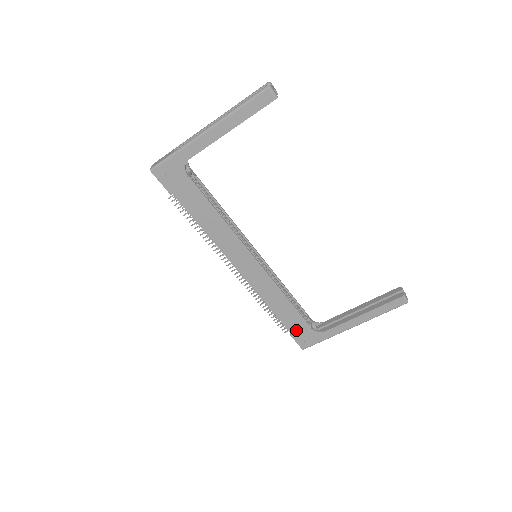
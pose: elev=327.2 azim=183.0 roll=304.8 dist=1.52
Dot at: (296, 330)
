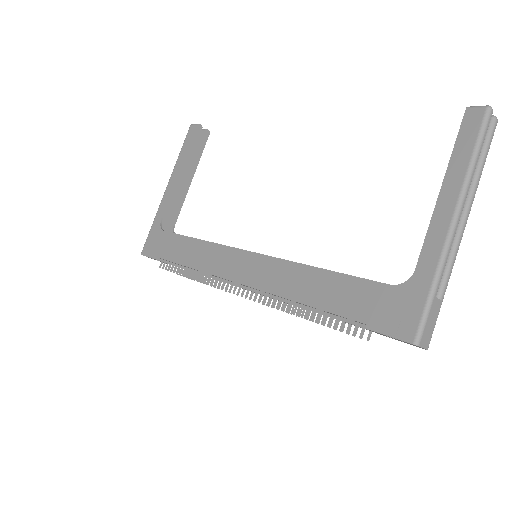
Dot at: (367, 310)
